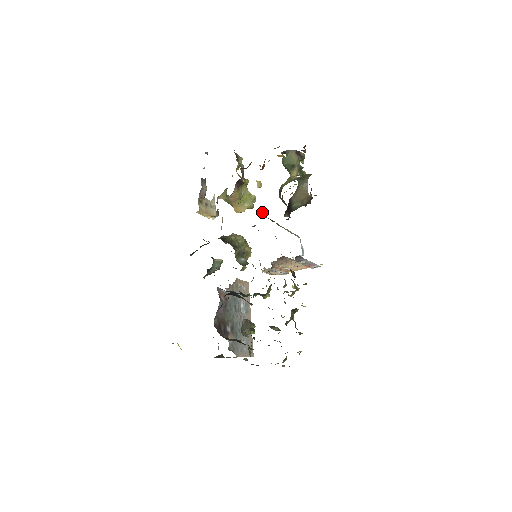
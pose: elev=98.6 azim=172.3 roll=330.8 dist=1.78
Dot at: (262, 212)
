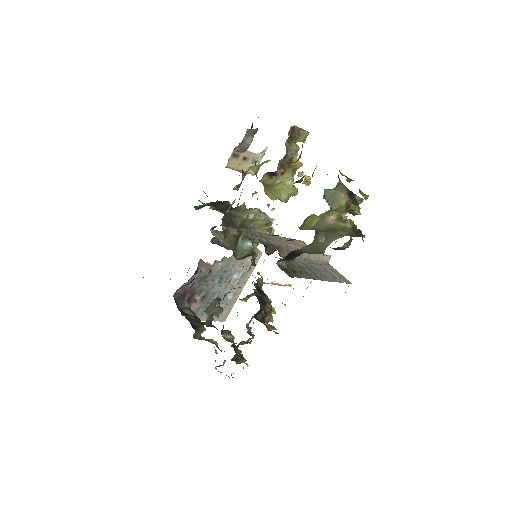
Dot at: (269, 231)
